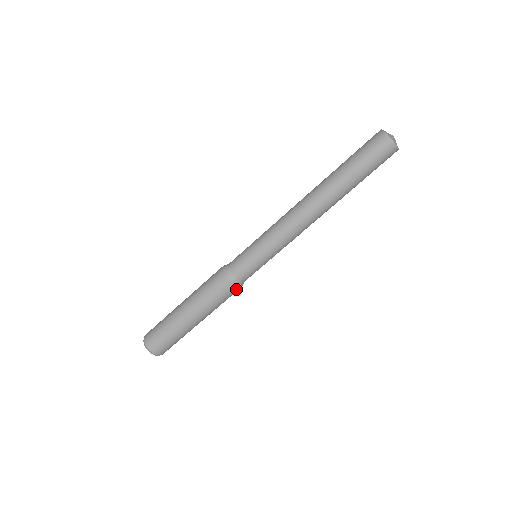
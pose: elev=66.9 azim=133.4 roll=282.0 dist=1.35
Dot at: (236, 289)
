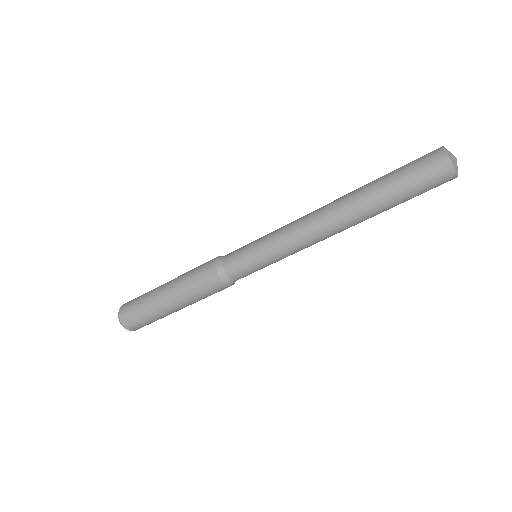
Dot at: (219, 282)
